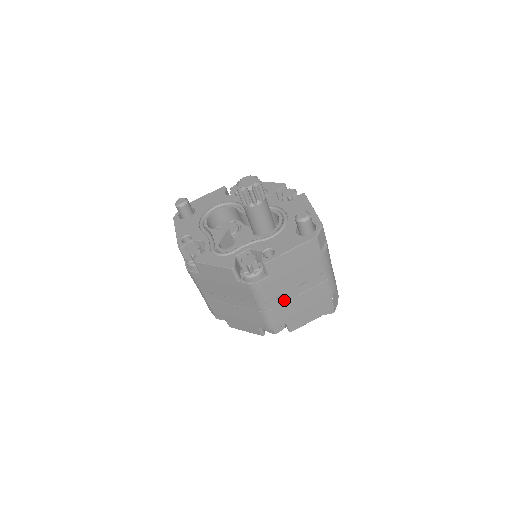
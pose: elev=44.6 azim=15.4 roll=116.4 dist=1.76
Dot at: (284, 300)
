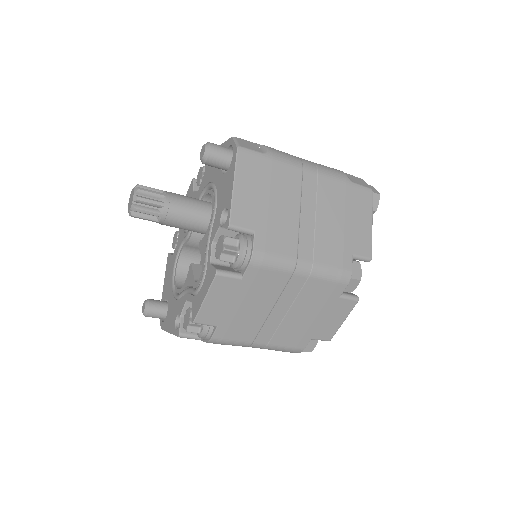
Dot at: (310, 237)
